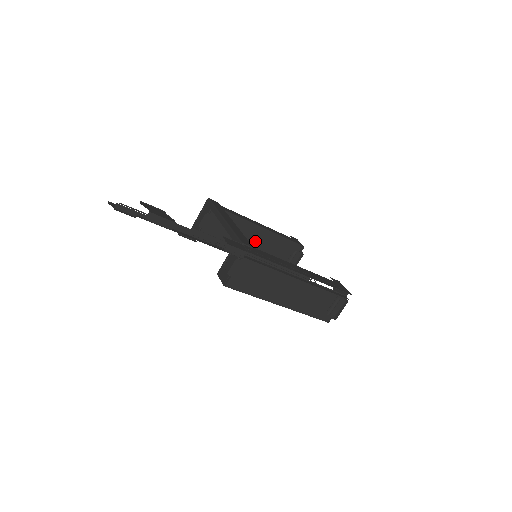
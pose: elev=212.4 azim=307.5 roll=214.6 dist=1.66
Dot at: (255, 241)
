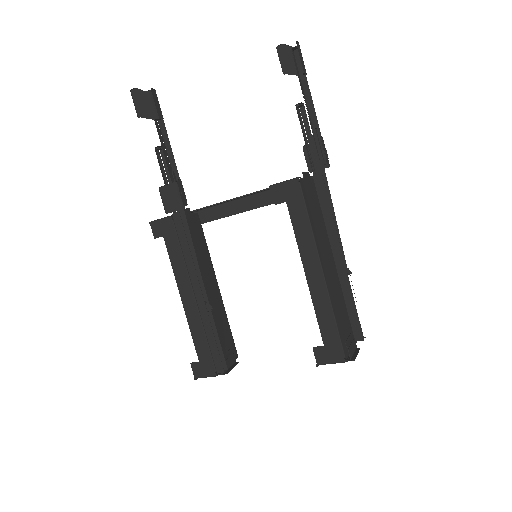
Dot at: (208, 292)
